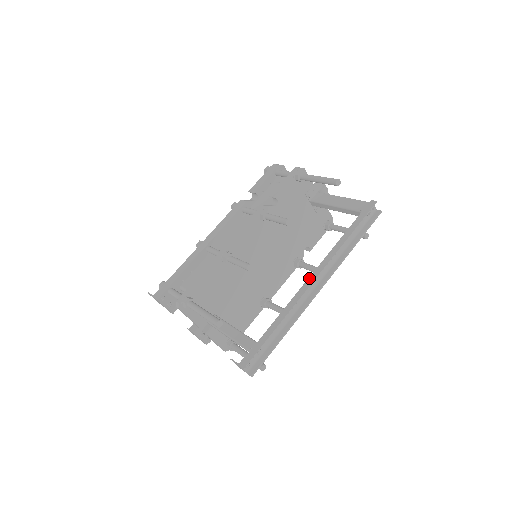
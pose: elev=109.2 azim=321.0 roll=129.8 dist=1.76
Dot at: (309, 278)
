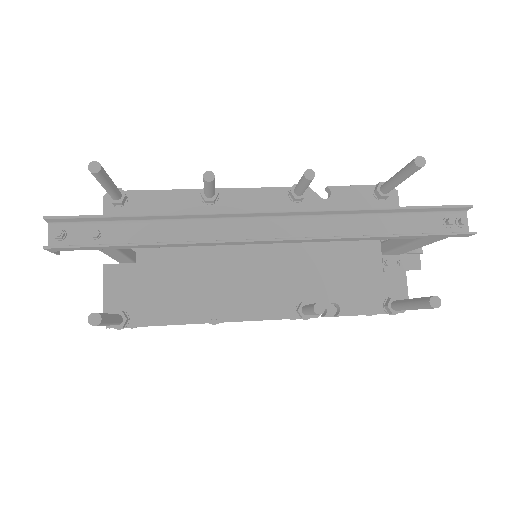
Dot at: occluded
